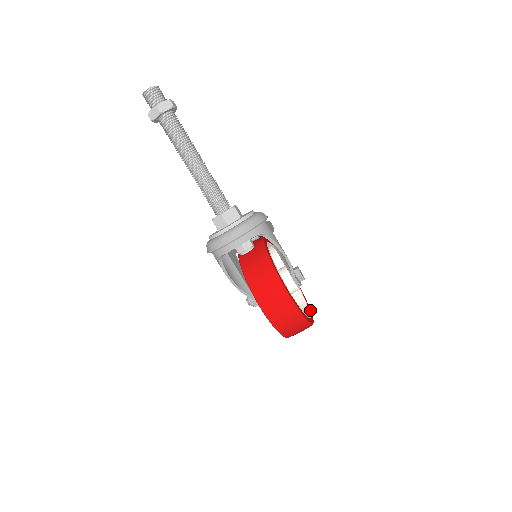
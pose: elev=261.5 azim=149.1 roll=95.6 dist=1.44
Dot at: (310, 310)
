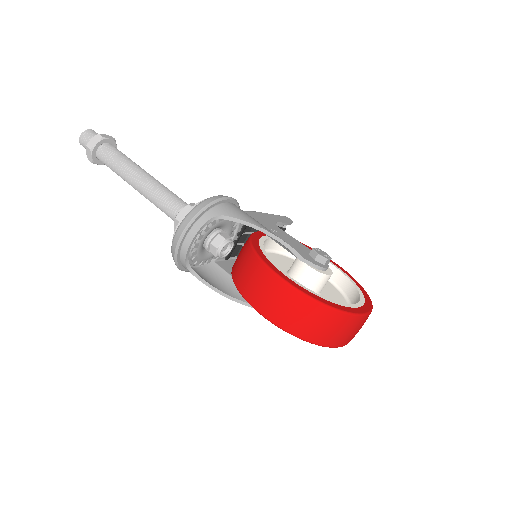
Dot at: (369, 302)
